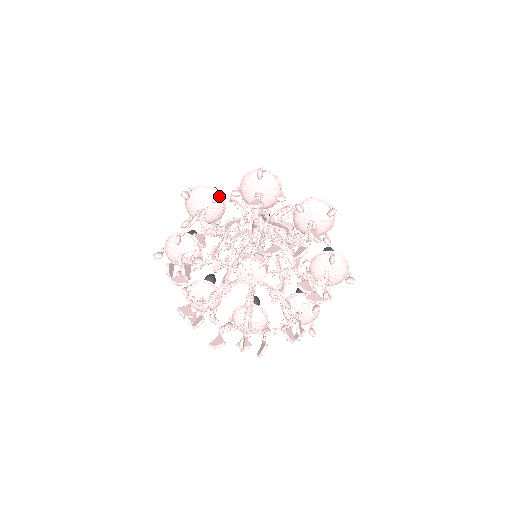
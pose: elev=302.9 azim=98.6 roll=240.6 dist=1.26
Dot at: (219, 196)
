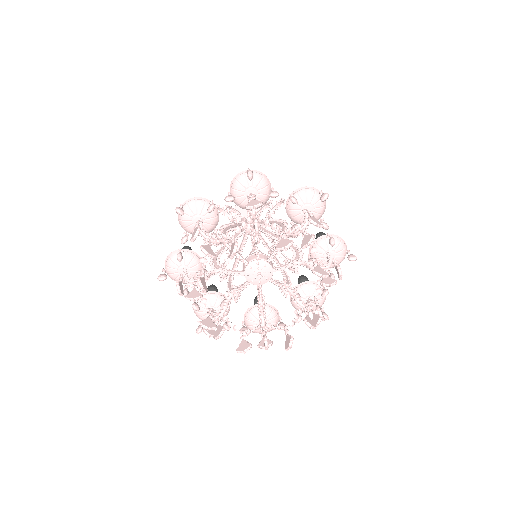
Dot at: (214, 205)
